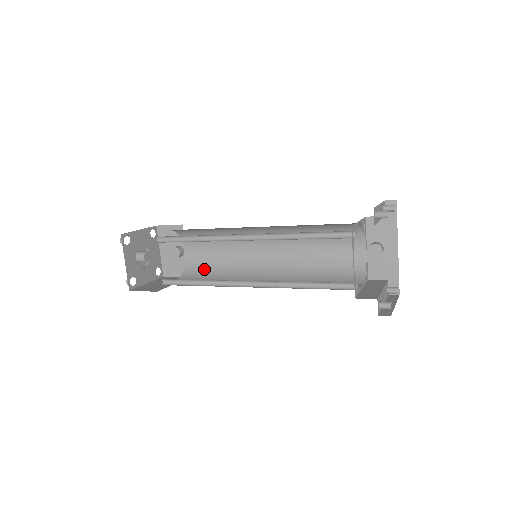
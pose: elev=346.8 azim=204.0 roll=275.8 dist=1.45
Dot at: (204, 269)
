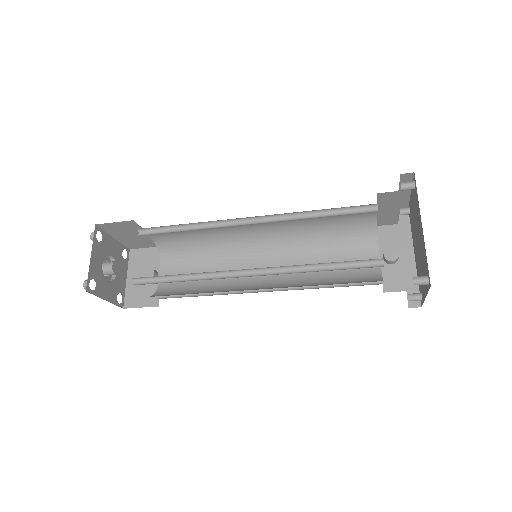
Dot at: (182, 290)
